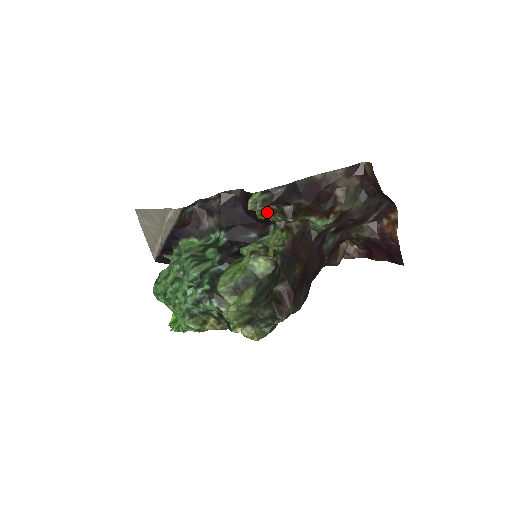
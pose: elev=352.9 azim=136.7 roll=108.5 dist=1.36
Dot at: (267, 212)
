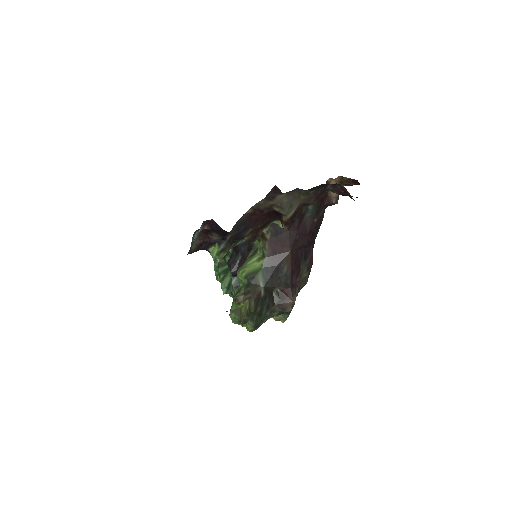
Dot at: (236, 243)
